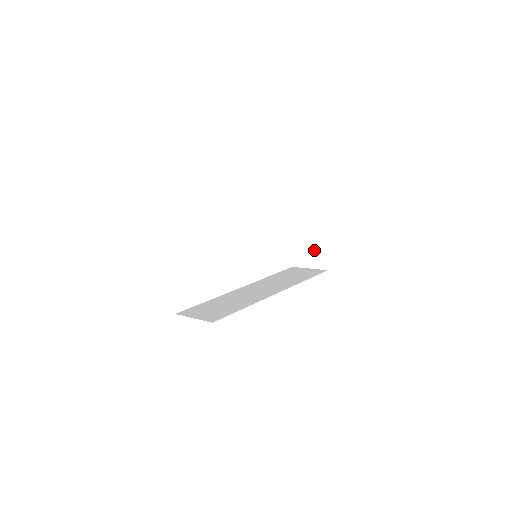
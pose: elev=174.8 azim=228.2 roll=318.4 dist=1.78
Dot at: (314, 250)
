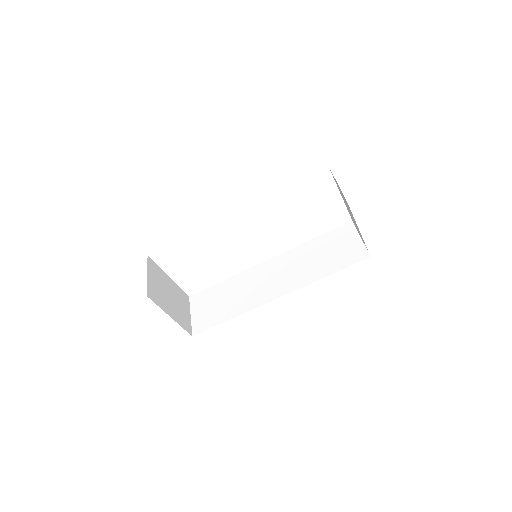
Dot at: (357, 228)
